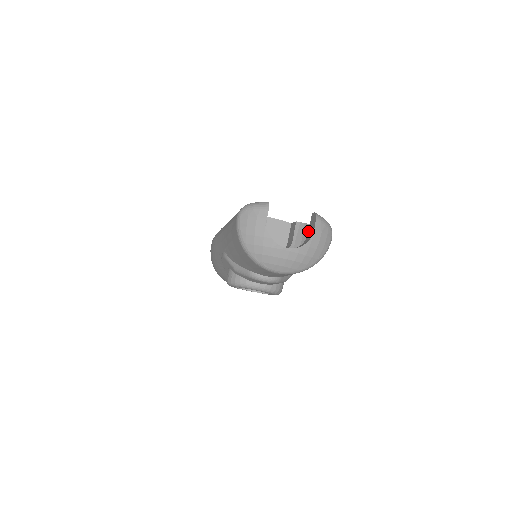
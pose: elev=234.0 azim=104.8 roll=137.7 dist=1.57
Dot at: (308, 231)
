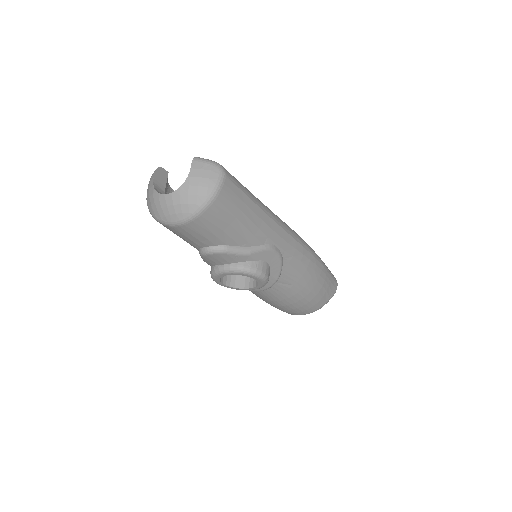
Dot at: occluded
